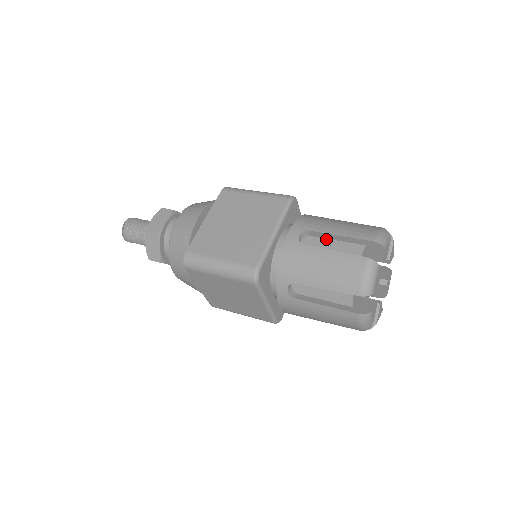
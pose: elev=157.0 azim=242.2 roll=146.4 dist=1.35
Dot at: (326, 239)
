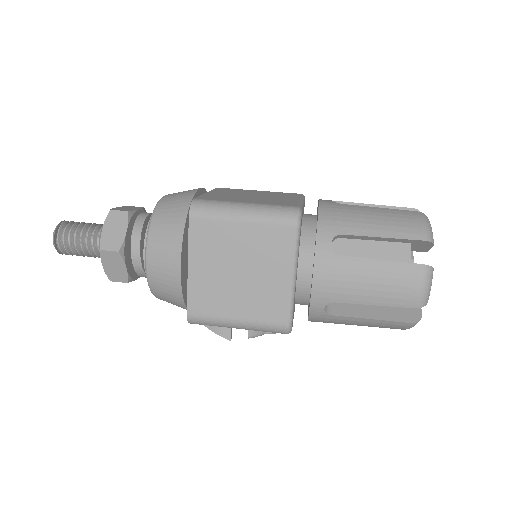
Dot at: occluded
